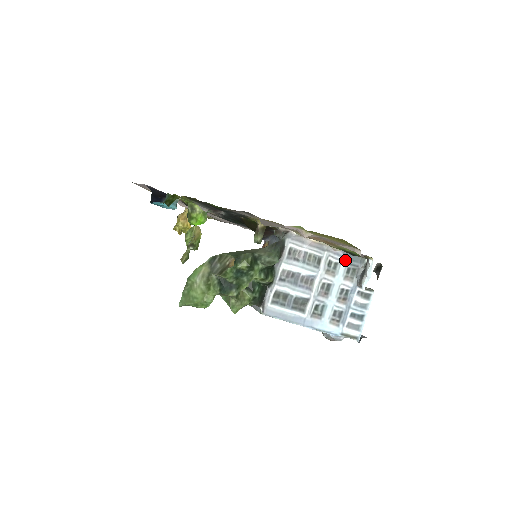
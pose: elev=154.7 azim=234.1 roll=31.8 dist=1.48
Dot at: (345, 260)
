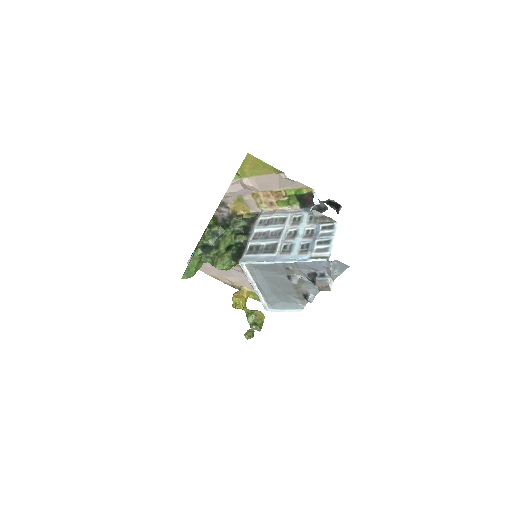
Dot at: (306, 213)
